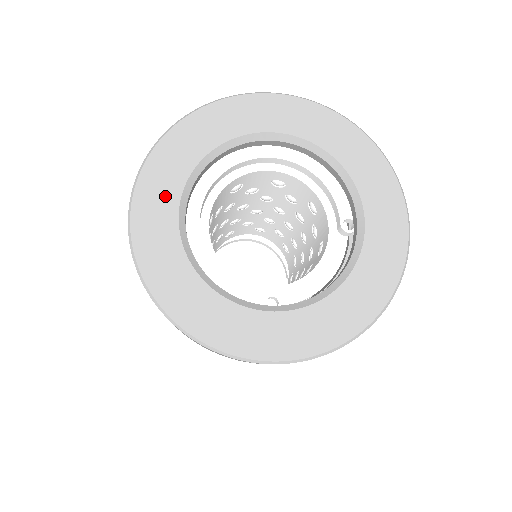
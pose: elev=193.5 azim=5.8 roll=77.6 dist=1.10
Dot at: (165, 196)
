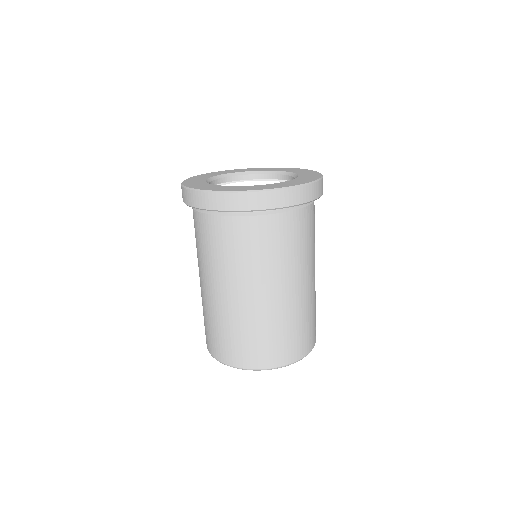
Dot at: (198, 181)
